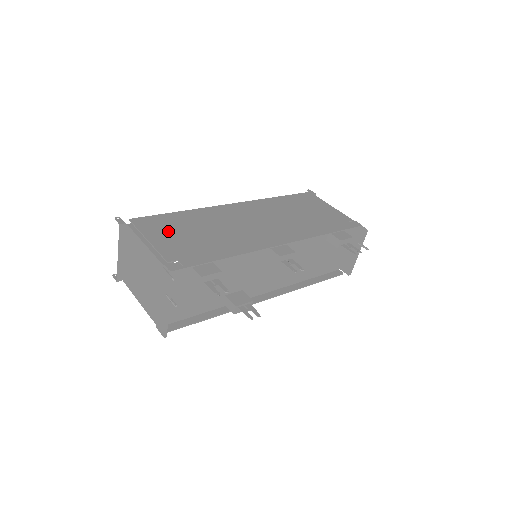
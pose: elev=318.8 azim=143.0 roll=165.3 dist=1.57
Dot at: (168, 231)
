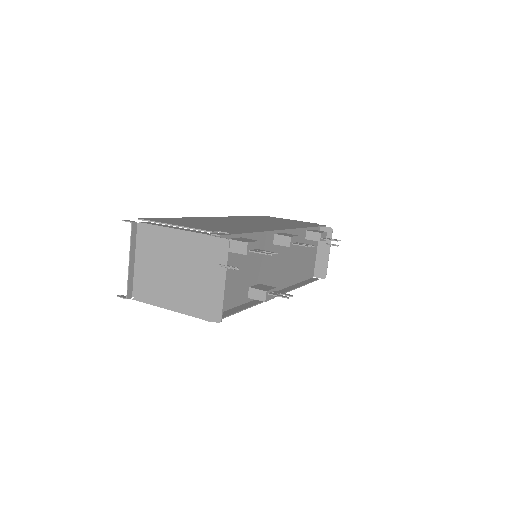
Dot at: (185, 223)
